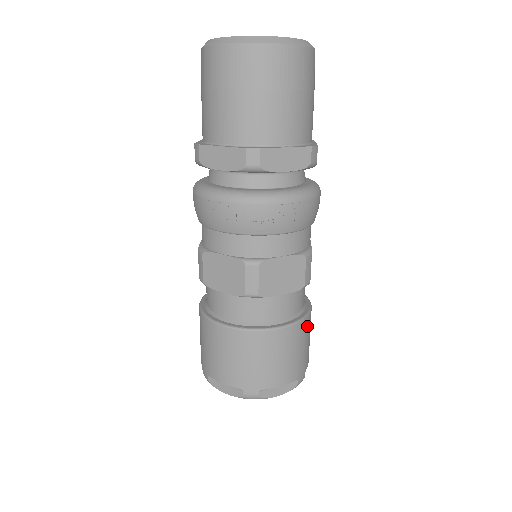
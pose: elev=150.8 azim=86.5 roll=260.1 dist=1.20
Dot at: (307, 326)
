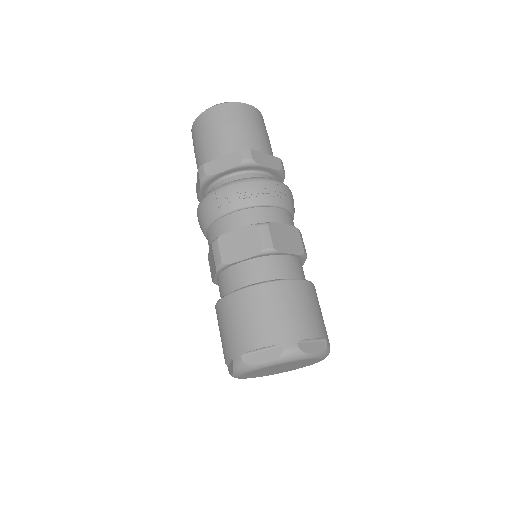
Dot at: (316, 295)
